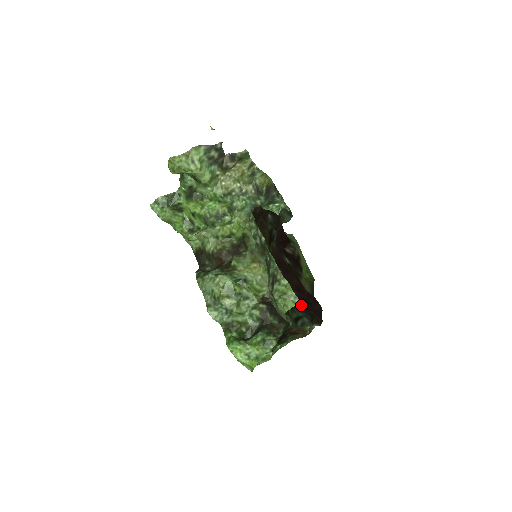
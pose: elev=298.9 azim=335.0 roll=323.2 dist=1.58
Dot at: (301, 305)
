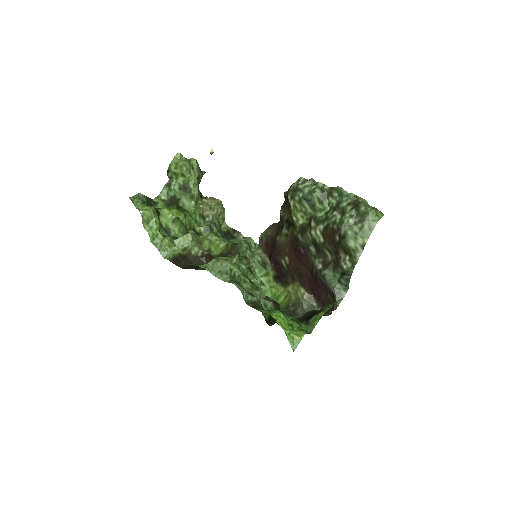
Dot at: (322, 284)
